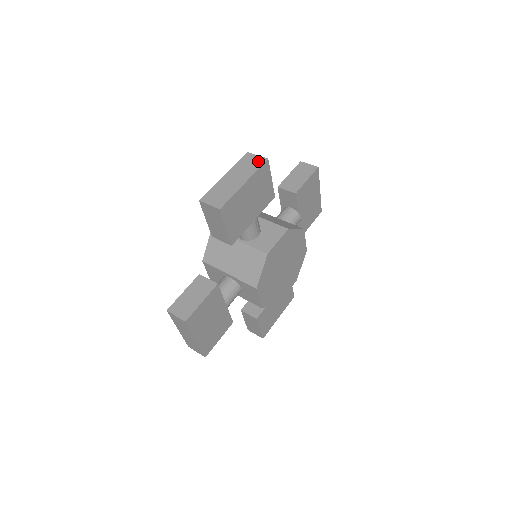
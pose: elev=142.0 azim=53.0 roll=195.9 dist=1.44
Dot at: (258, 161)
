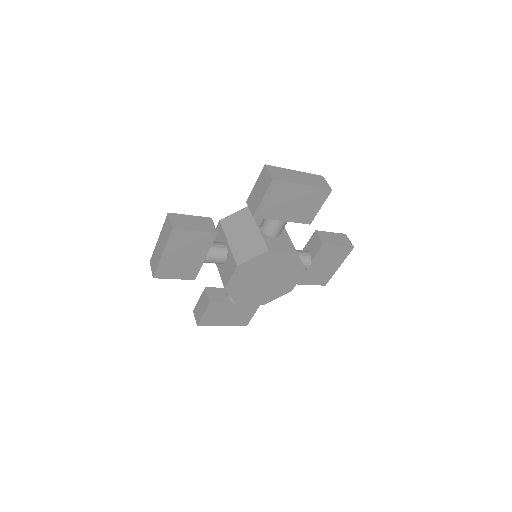
Dot at: (325, 185)
